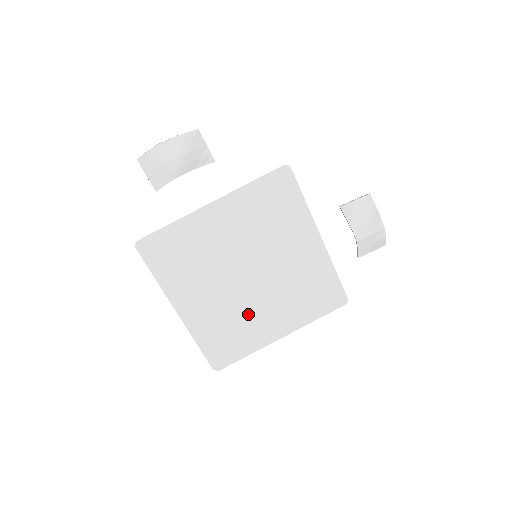
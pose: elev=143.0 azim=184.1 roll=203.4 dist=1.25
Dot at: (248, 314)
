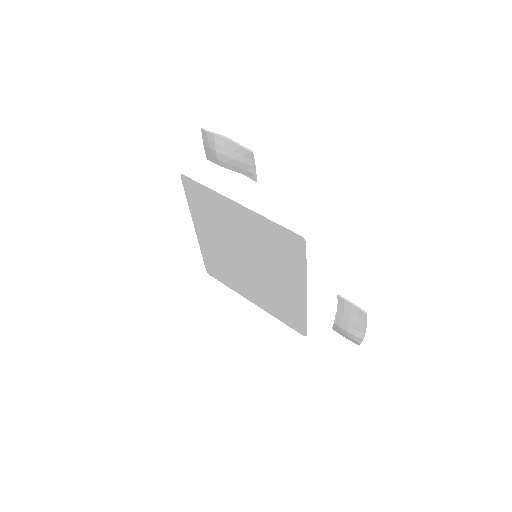
Dot at: (237, 273)
